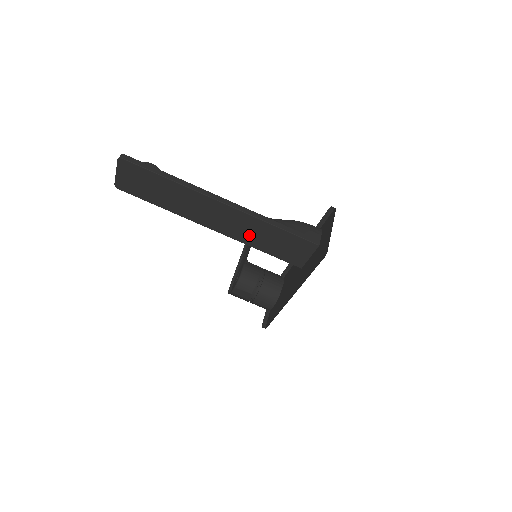
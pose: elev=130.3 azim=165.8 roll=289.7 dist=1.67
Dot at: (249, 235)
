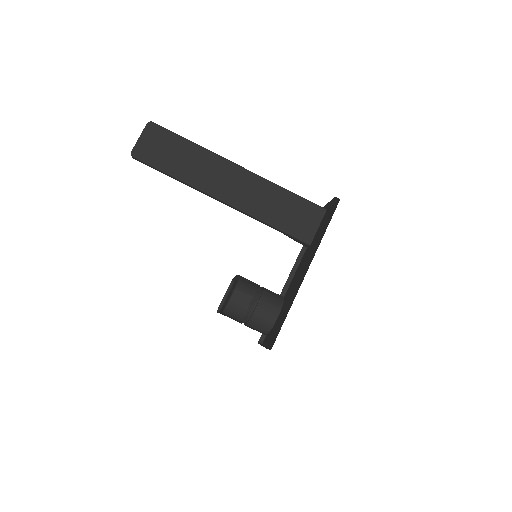
Dot at: (260, 204)
